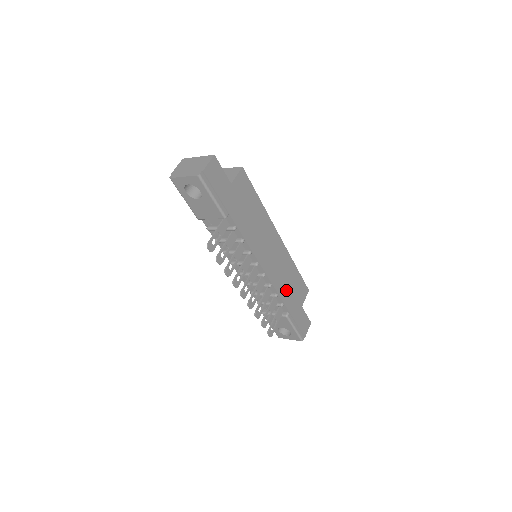
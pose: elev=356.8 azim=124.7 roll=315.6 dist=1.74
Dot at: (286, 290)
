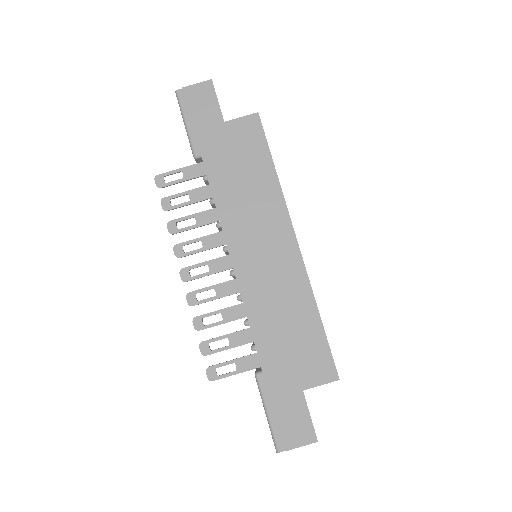
Dot at: (272, 330)
